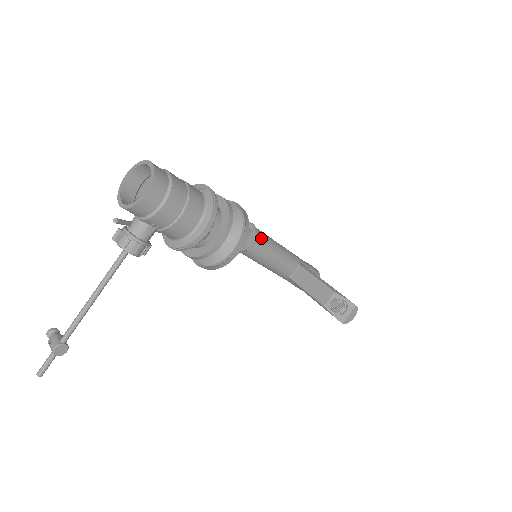
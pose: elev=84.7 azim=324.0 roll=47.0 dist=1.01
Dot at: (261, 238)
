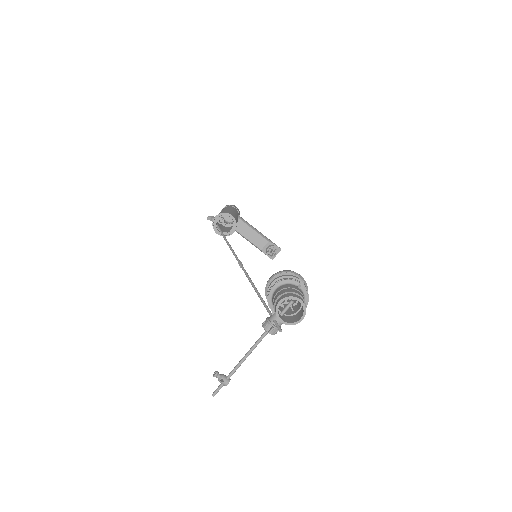
Dot at: occluded
